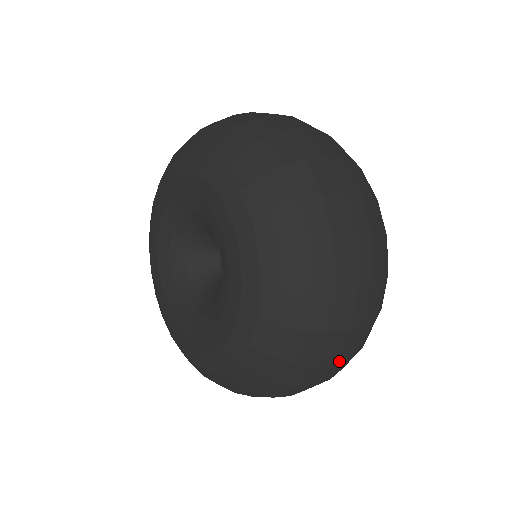
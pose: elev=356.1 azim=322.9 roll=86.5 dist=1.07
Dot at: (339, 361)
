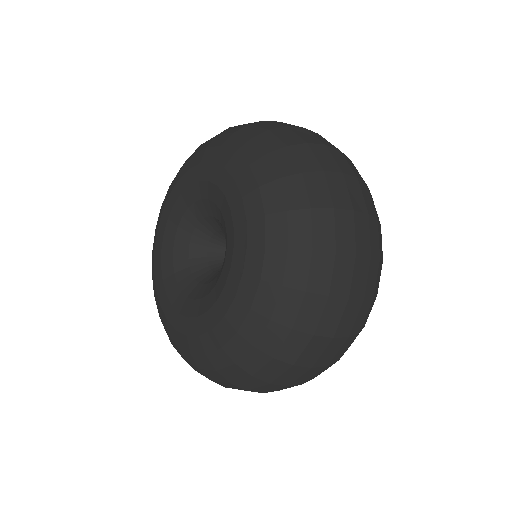
Dot at: (337, 336)
